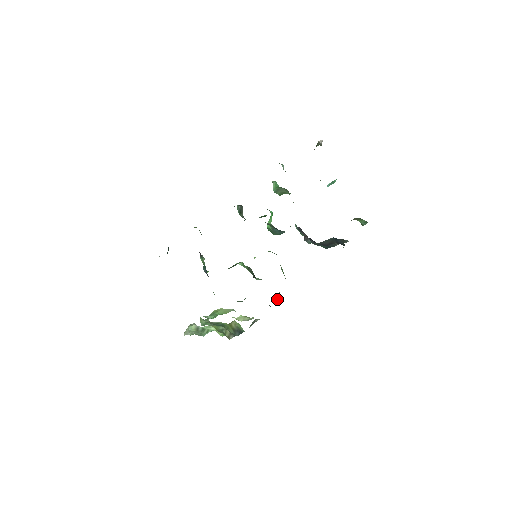
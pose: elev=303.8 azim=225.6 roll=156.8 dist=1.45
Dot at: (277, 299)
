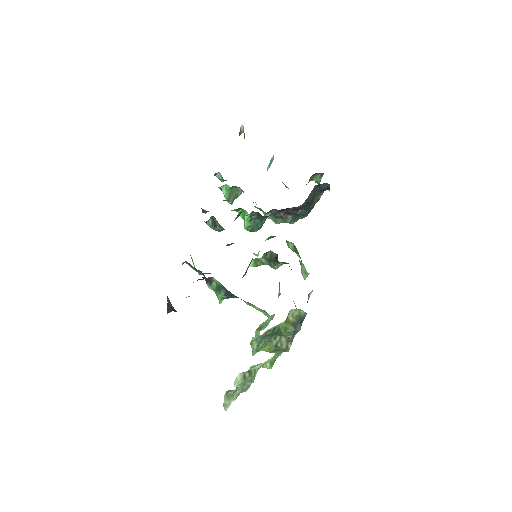
Dot at: (304, 279)
